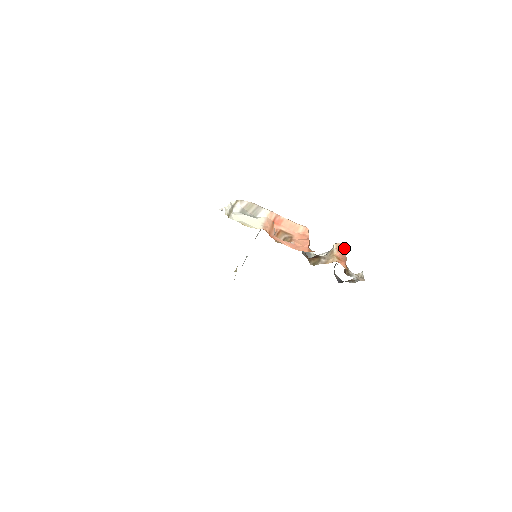
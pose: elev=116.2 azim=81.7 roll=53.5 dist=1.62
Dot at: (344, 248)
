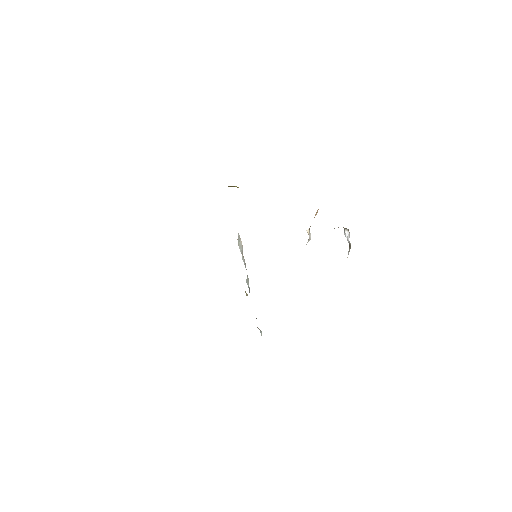
Dot at: occluded
